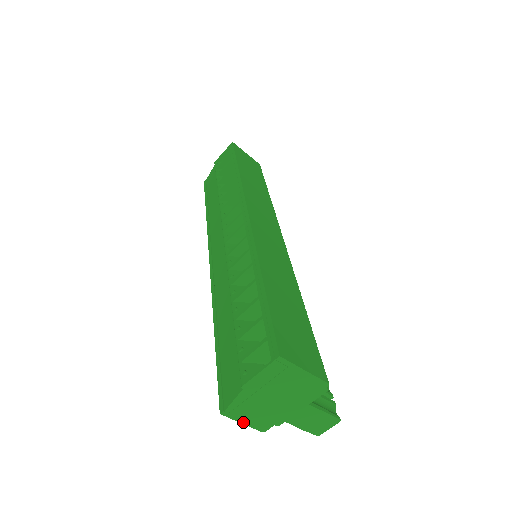
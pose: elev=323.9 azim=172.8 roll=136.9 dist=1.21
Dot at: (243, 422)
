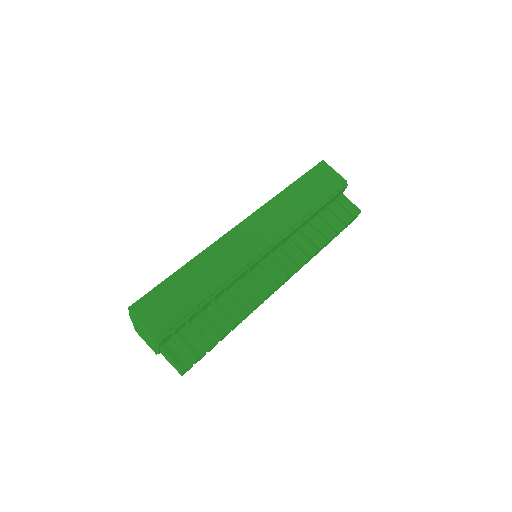
Dot at: occluded
